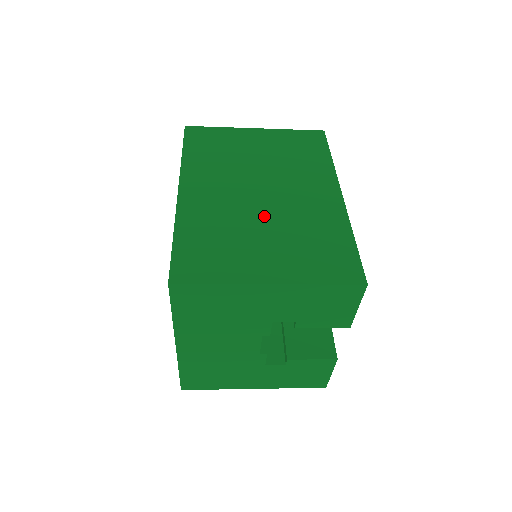
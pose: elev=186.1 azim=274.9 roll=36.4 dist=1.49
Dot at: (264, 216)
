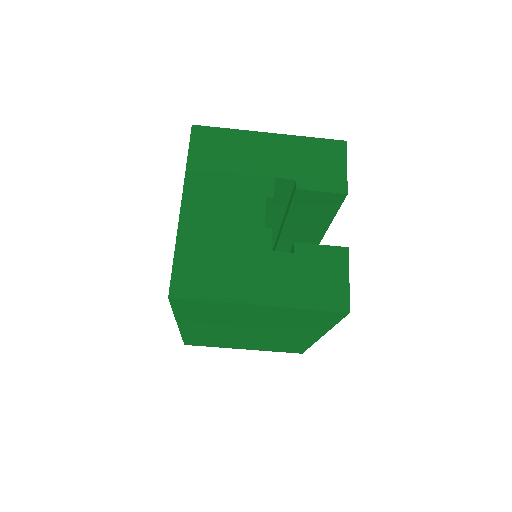
Dot at: occluded
